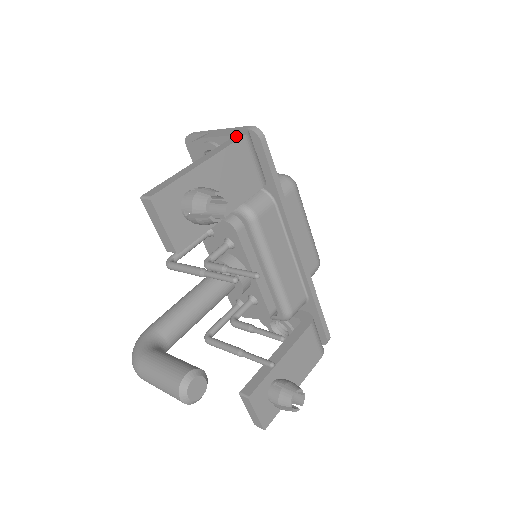
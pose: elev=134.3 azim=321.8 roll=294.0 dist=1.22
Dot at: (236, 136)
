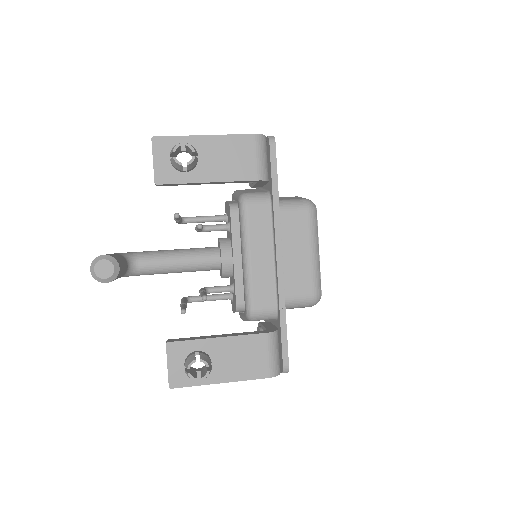
Dot at: occluded
